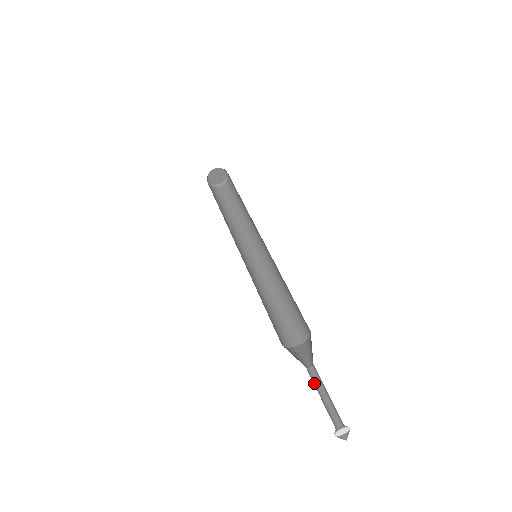
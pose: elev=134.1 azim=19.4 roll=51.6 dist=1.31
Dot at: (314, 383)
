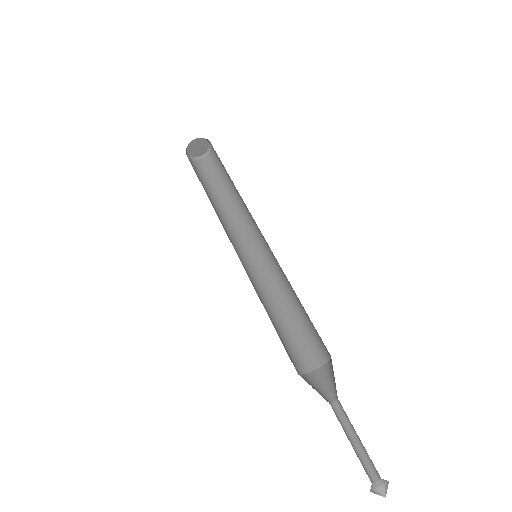
Dot at: (340, 423)
